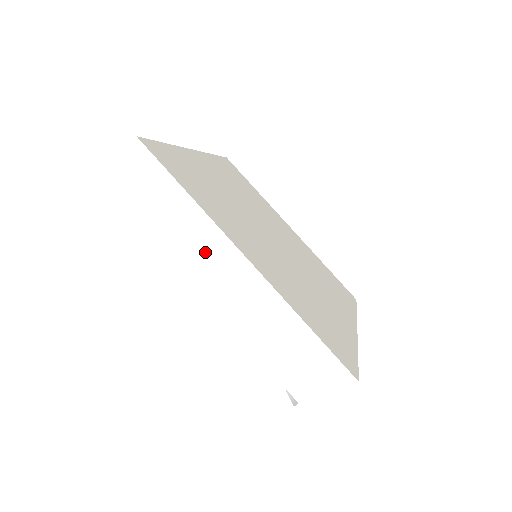
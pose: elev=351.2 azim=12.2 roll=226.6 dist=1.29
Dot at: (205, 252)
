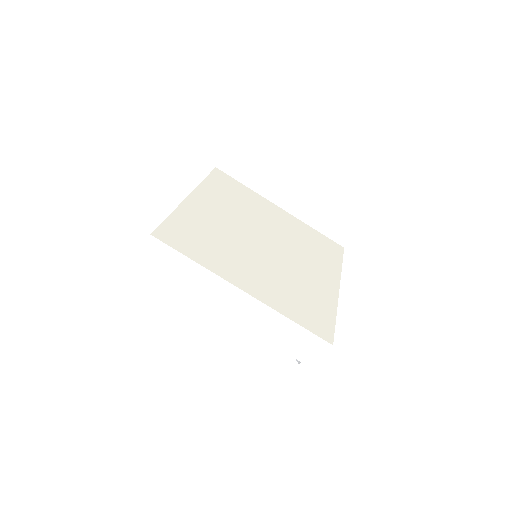
Dot at: (217, 292)
